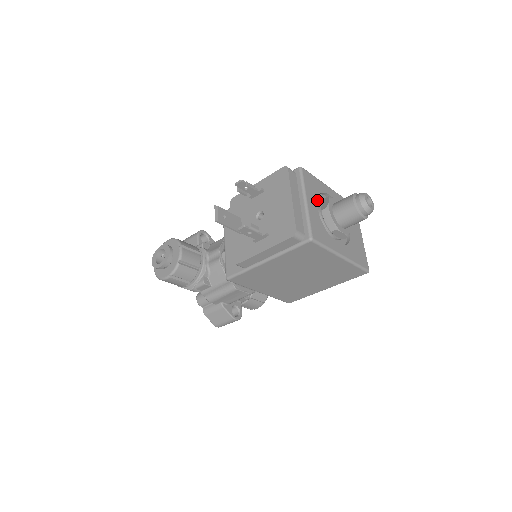
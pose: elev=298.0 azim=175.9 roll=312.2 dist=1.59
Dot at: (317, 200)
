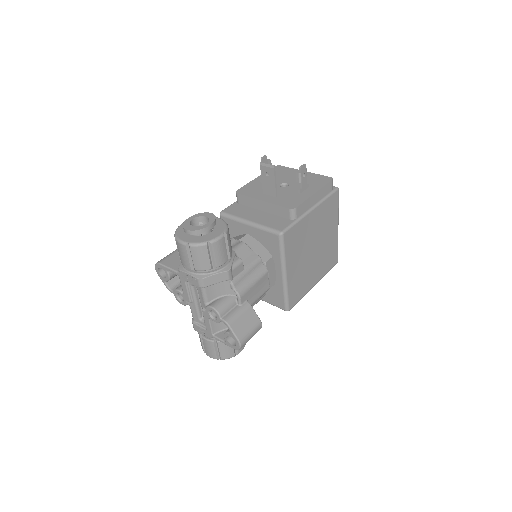
Dot at: occluded
